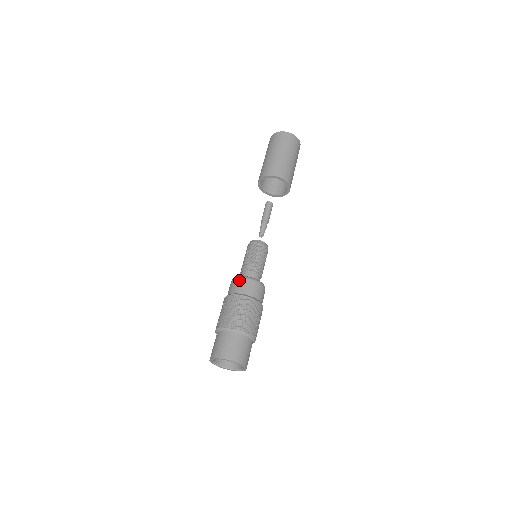
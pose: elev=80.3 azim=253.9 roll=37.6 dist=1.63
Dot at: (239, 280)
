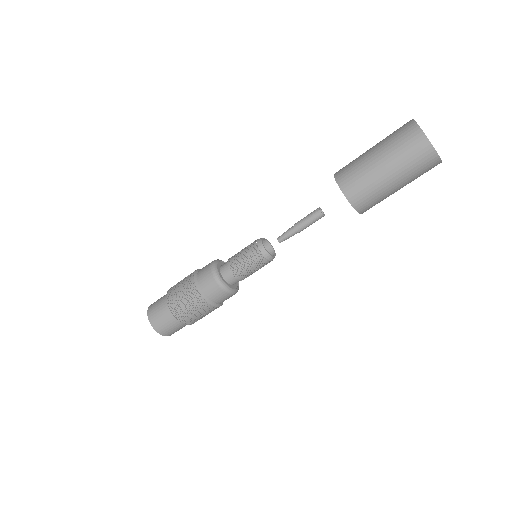
Dot at: (209, 273)
